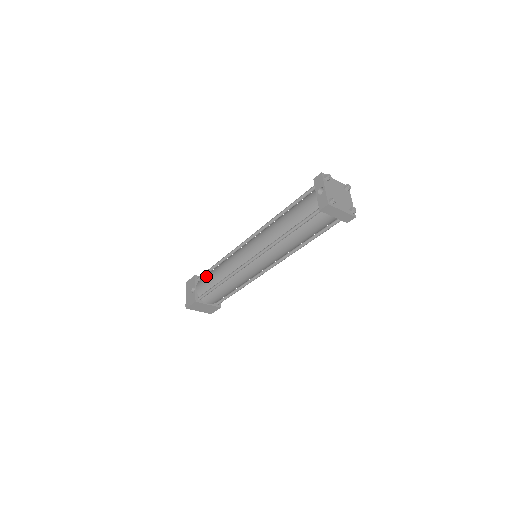
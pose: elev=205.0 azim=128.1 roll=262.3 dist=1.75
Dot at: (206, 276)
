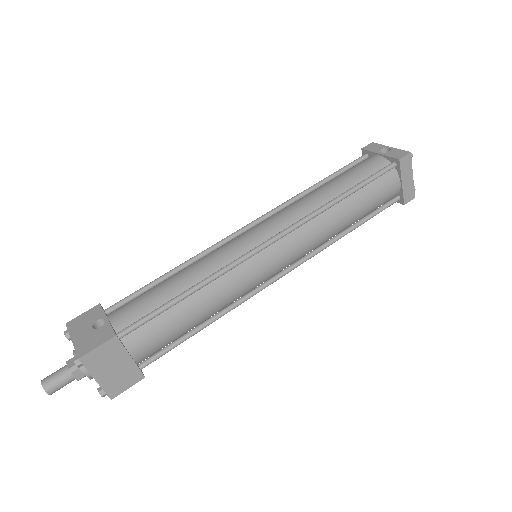
Dot at: occluded
